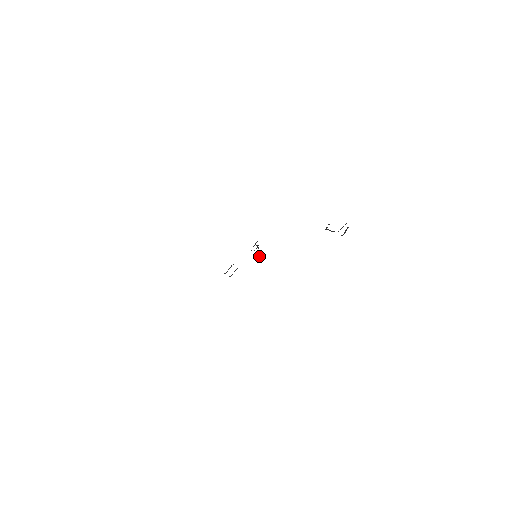
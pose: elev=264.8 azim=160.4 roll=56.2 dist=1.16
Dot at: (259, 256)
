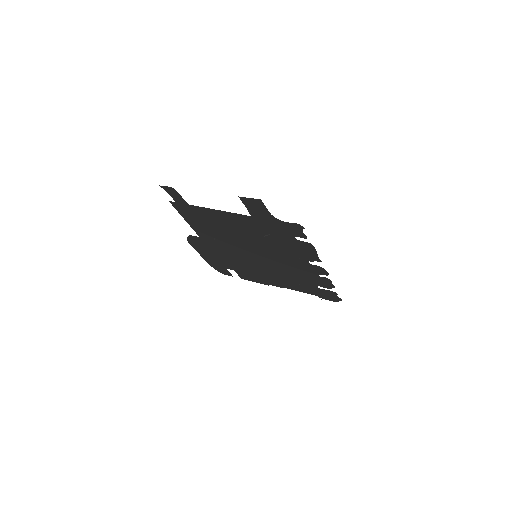
Dot at: occluded
